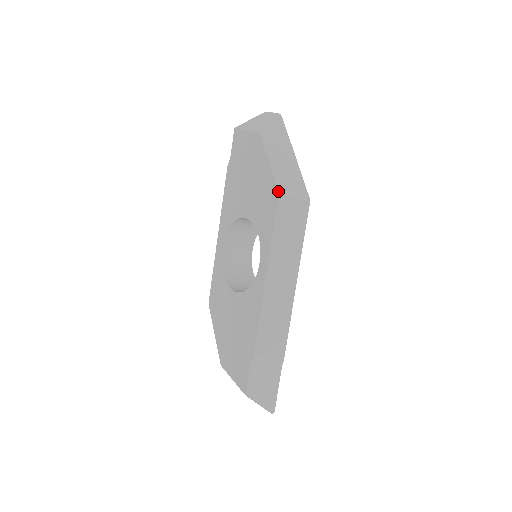
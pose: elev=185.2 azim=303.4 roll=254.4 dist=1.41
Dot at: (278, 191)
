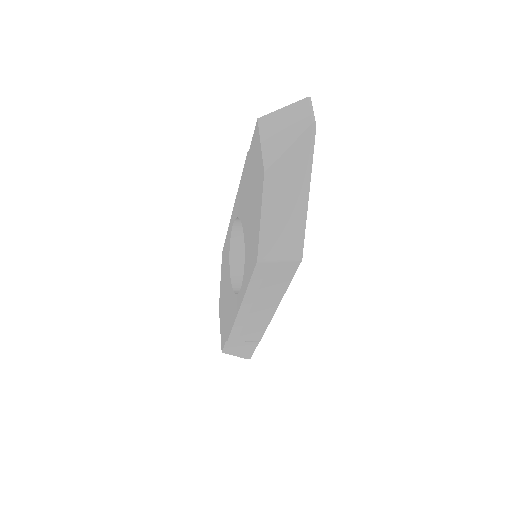
Dot at: (258, 257)
